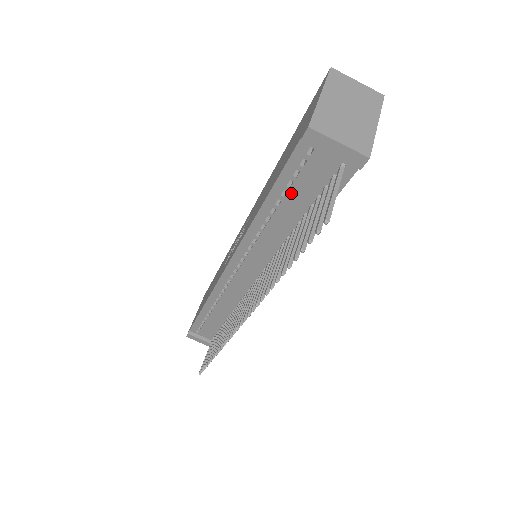
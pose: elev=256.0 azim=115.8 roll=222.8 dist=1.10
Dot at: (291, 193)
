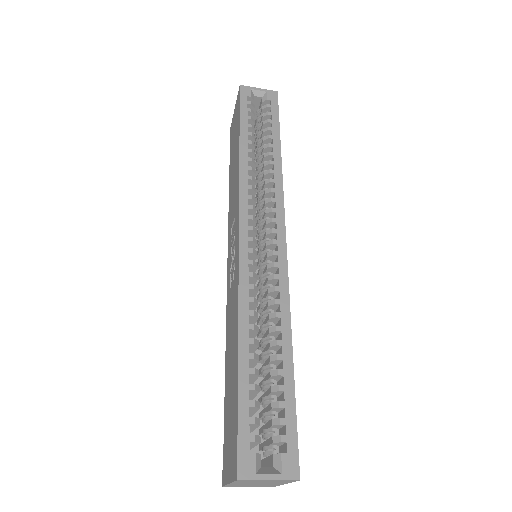
Dot at: occluded
